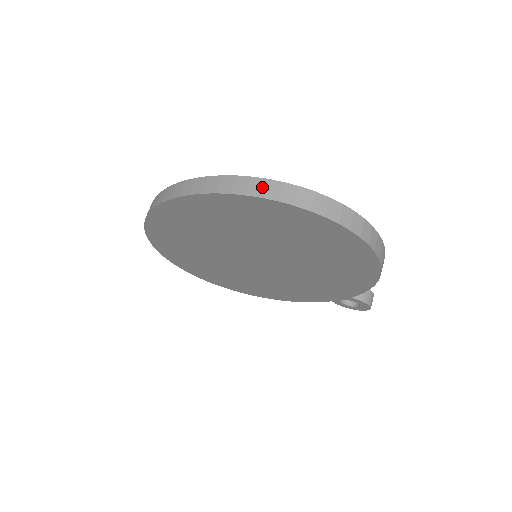
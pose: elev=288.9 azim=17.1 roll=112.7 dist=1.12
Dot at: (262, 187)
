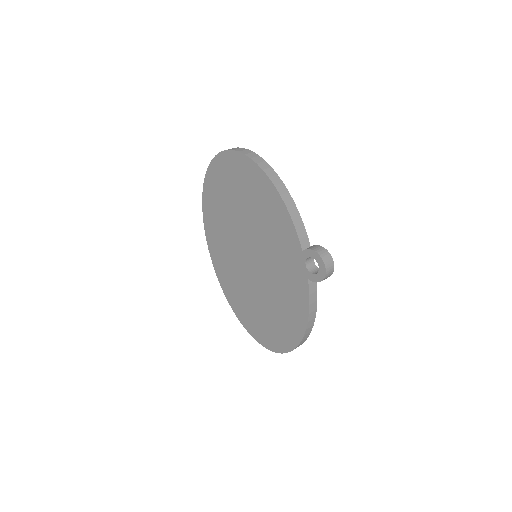
Dot at: occluded
